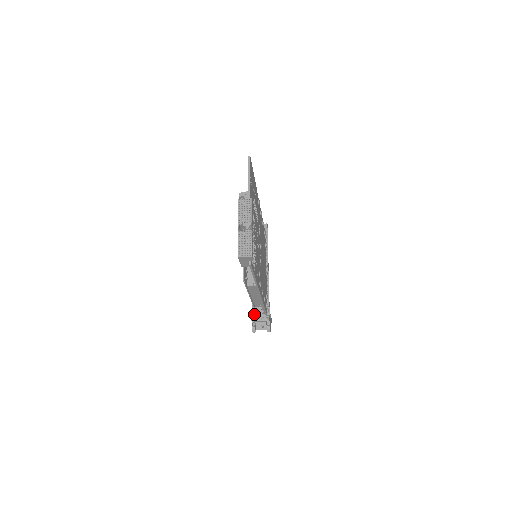
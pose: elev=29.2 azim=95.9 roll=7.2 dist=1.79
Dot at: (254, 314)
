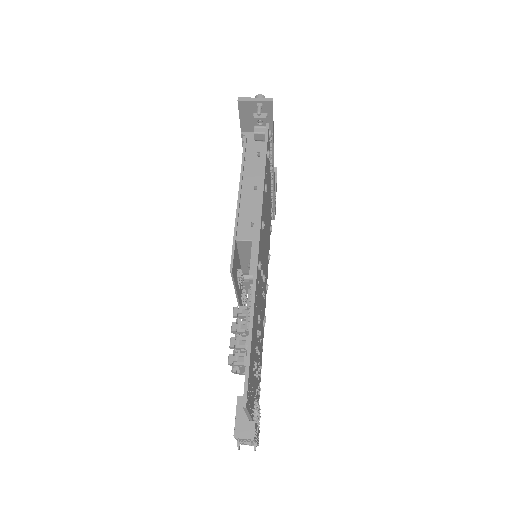
Dot at: occluded
